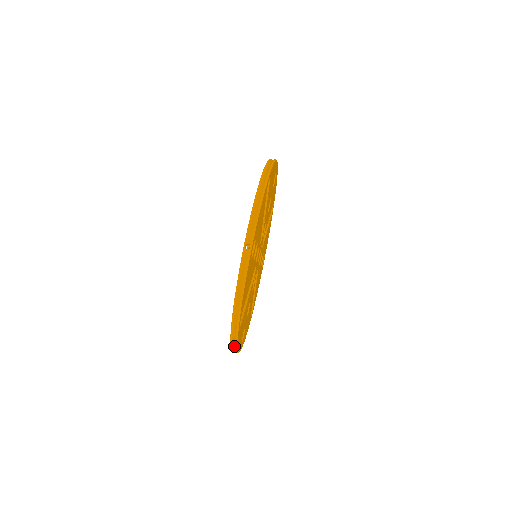
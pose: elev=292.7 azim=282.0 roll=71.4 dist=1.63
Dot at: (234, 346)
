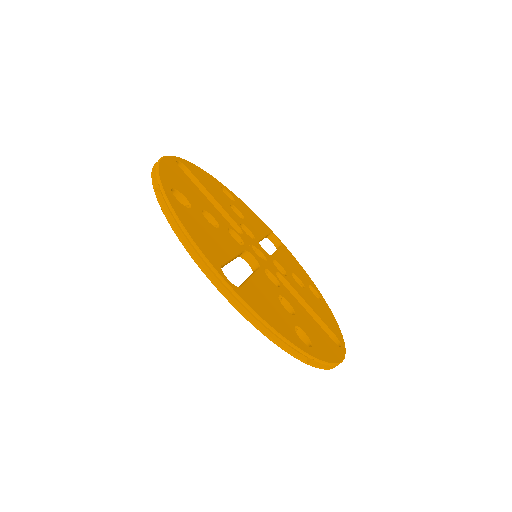
Dot at: occluded
